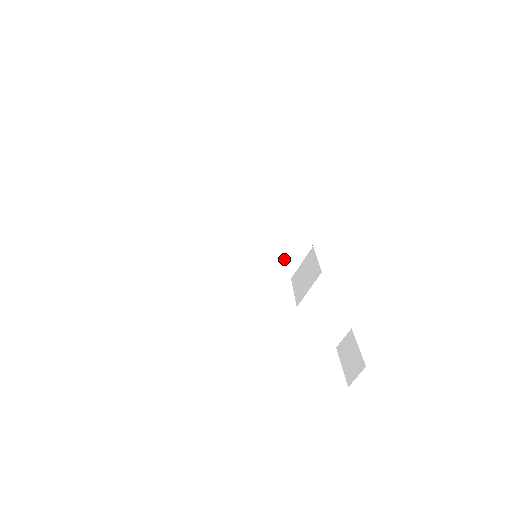
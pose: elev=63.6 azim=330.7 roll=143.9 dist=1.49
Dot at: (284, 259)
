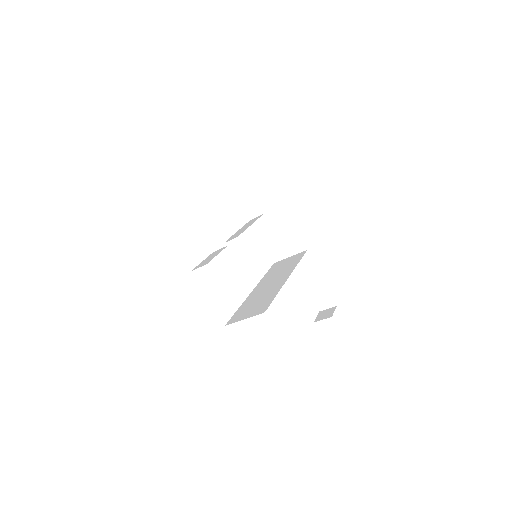
Dot at: (255, 220)
